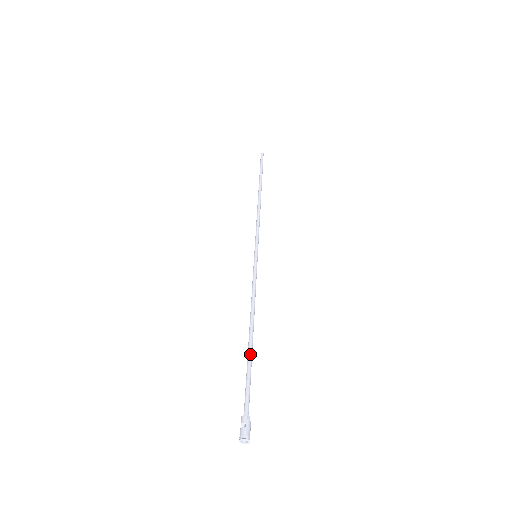
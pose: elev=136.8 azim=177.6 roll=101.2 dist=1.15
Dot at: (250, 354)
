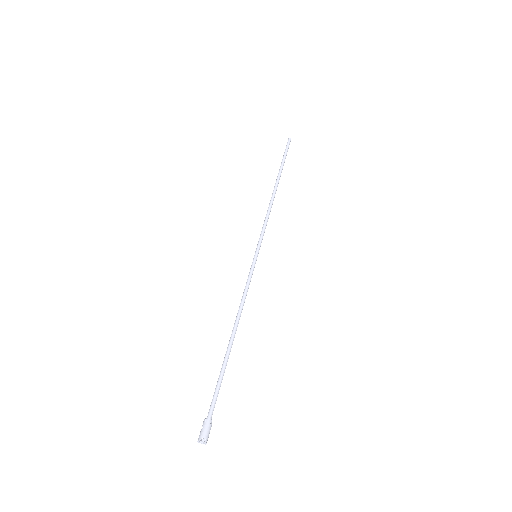
Dot at: (224, 359)
